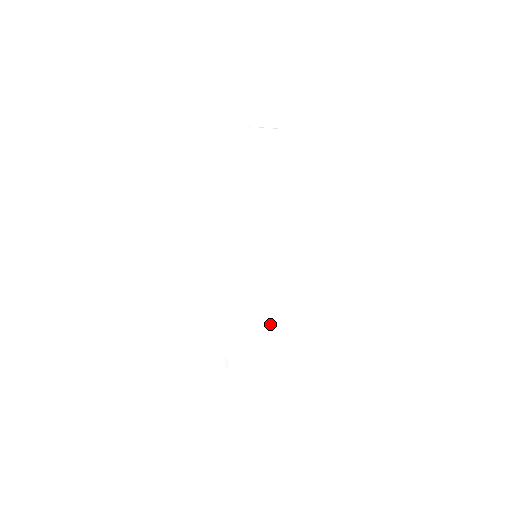
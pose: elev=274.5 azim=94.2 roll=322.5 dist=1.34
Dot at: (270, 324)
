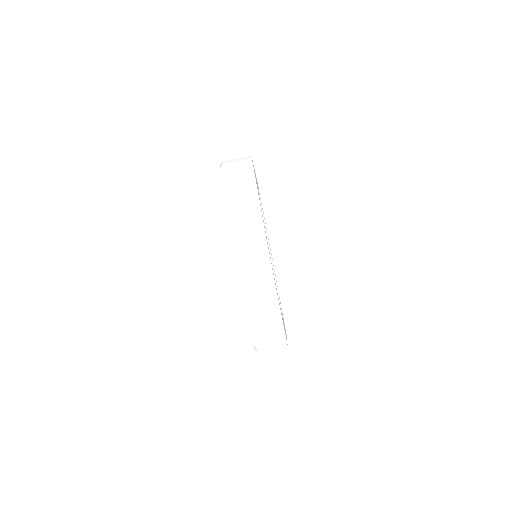
Dot at: (278, 315)
